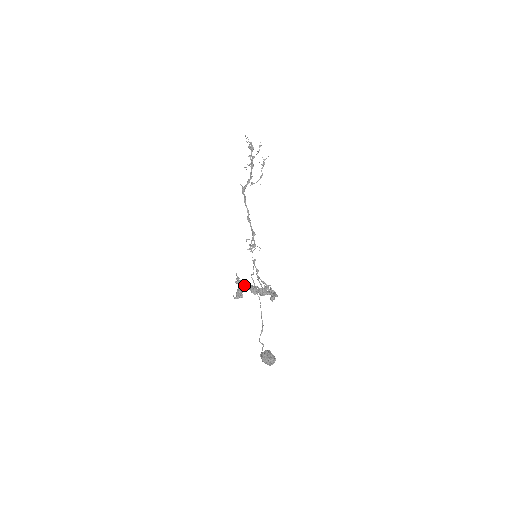
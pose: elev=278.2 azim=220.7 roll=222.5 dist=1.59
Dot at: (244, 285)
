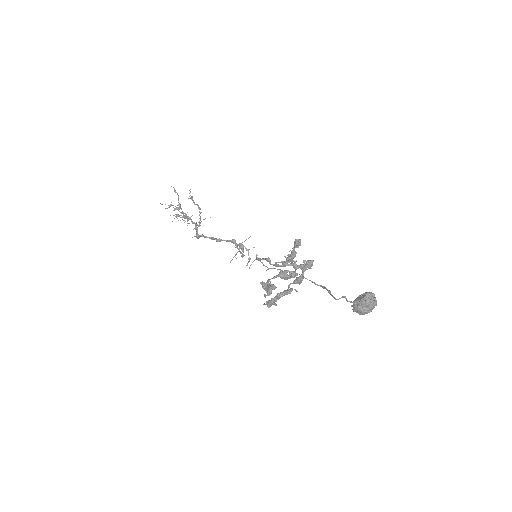
Dot at: (278, 299)
